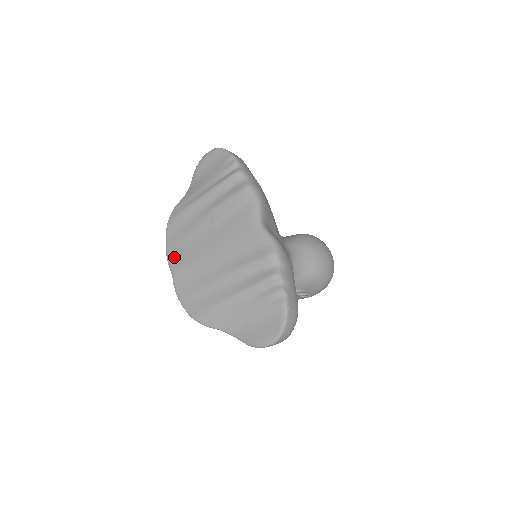
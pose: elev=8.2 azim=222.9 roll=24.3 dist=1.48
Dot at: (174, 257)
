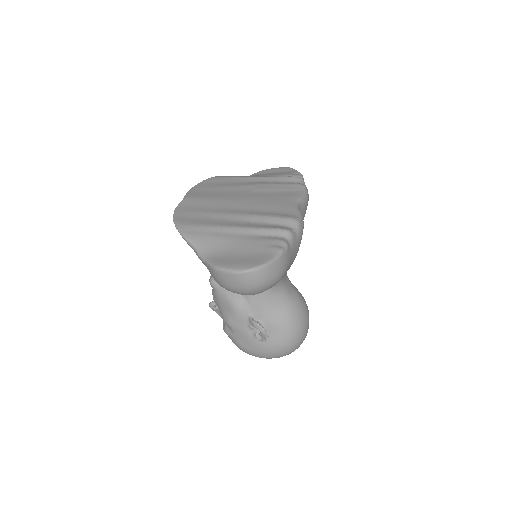
Dot at: (197, 192)
